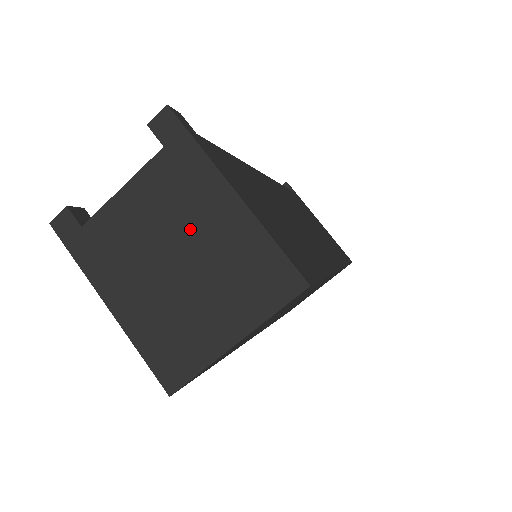
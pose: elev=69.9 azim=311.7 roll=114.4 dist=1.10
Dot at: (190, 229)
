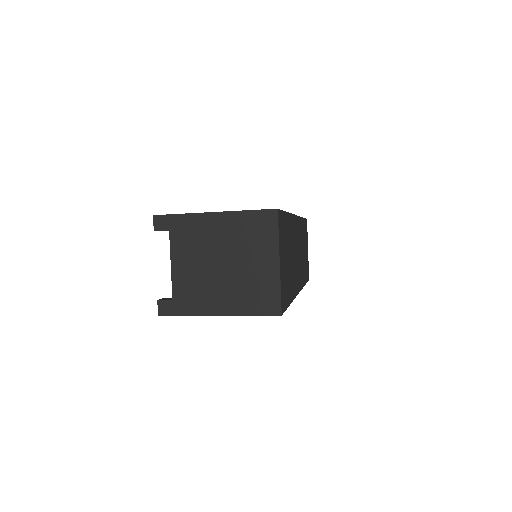
Dot at: (214, 246)
